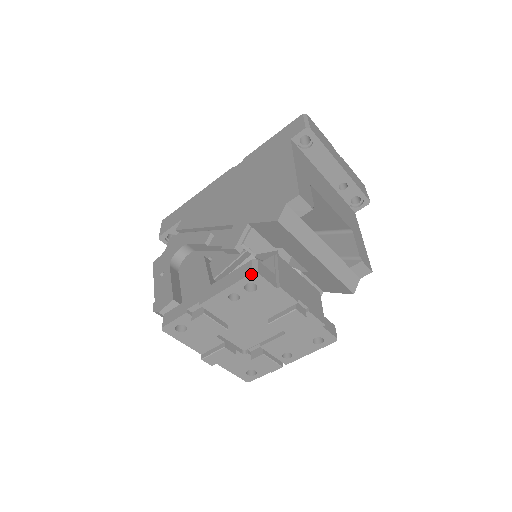
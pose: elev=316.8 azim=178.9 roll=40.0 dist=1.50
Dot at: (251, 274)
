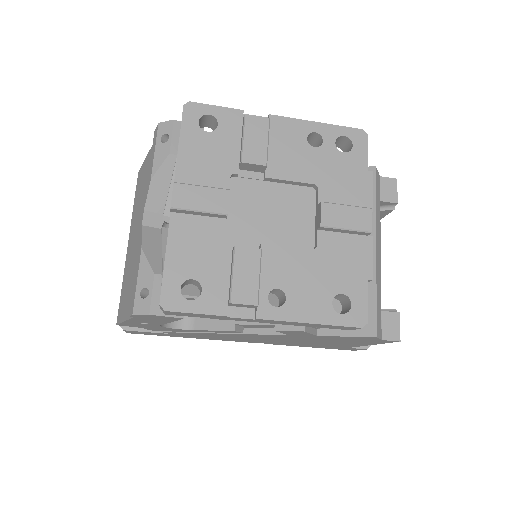
Dot at: (360, 130)
